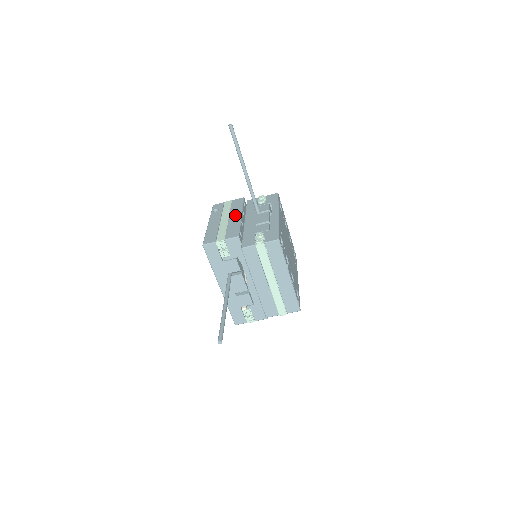
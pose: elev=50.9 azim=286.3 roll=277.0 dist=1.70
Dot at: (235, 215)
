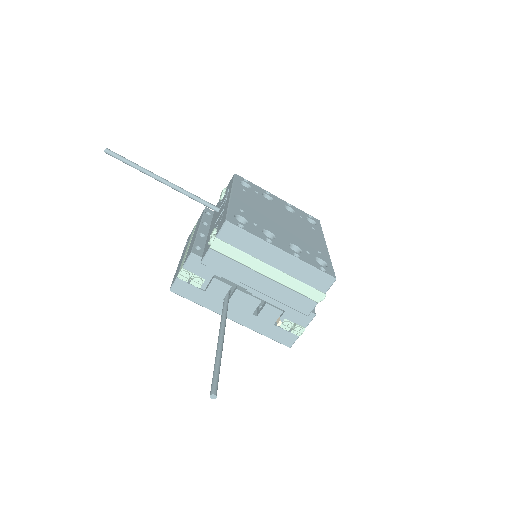
Dot at: (195, 232)
